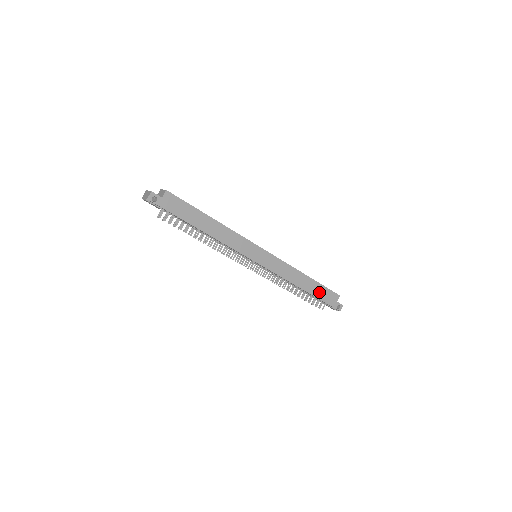
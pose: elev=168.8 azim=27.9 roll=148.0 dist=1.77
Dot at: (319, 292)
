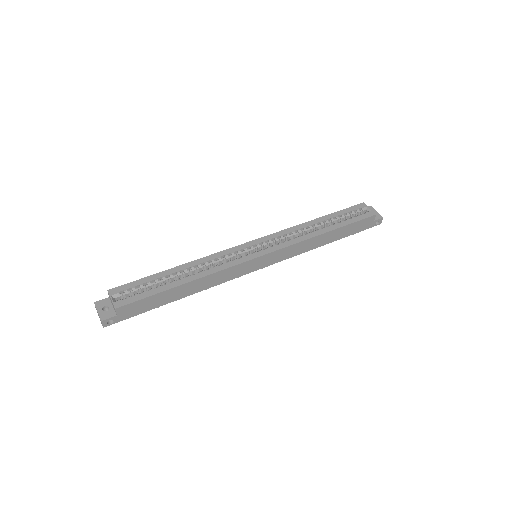
Dot at: (348, 231)
